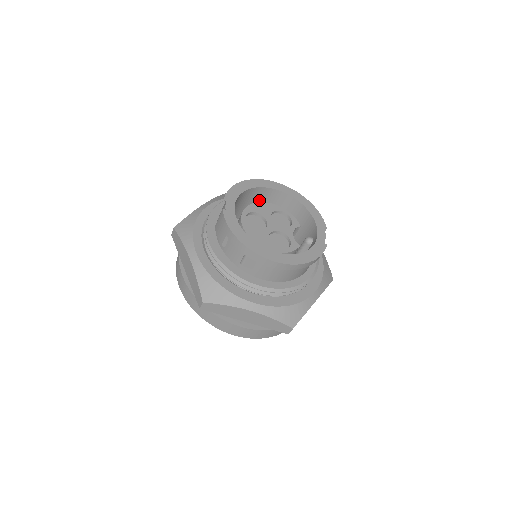
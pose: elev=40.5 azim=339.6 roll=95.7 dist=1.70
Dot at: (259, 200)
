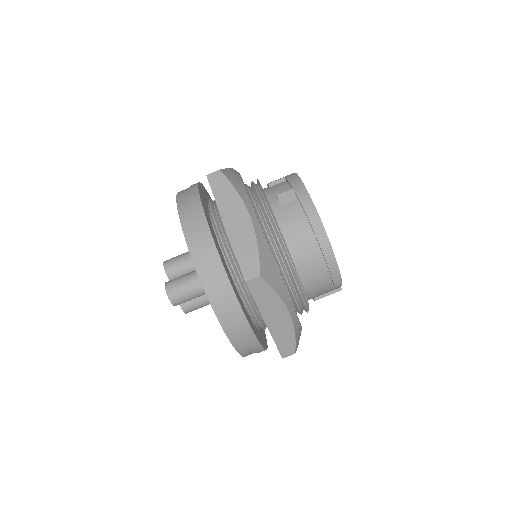
Dot at: occluded
